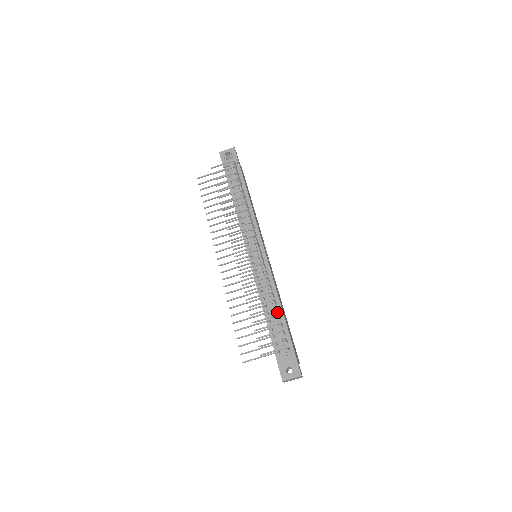
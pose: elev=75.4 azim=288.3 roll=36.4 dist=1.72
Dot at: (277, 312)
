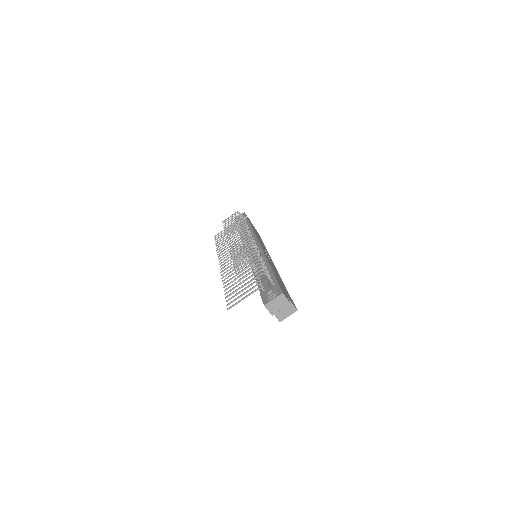
Dot at: occluded
